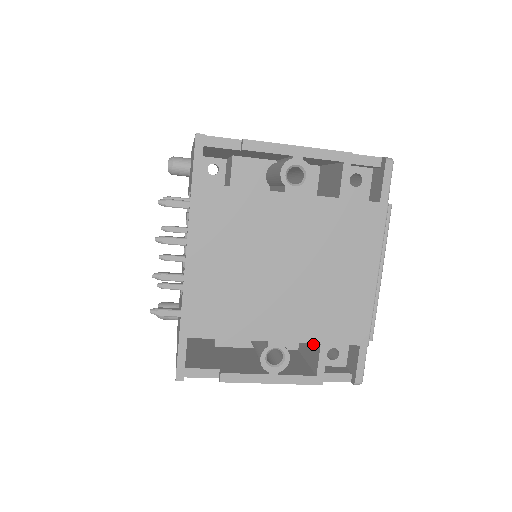
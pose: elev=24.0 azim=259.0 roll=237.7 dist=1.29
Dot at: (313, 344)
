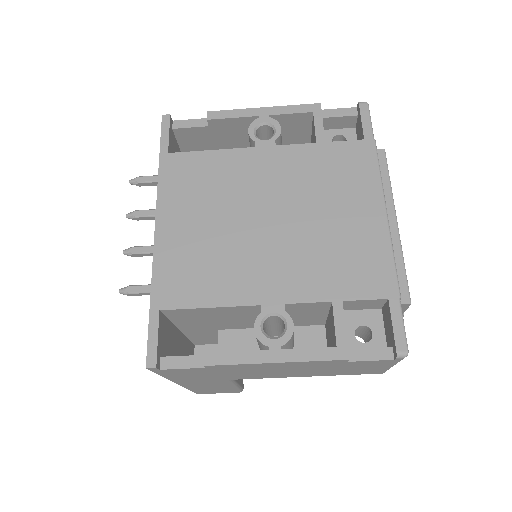
Dot at: (330, 319)
